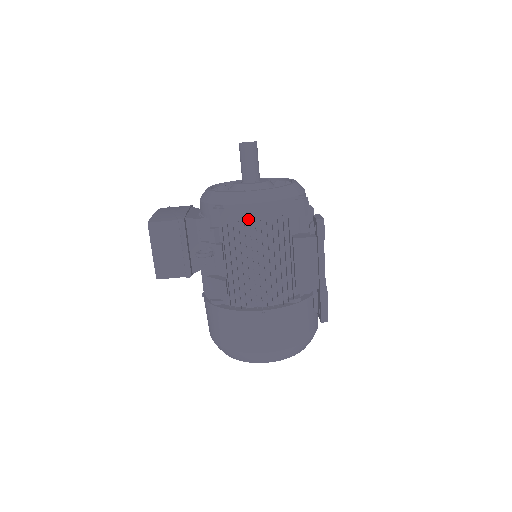
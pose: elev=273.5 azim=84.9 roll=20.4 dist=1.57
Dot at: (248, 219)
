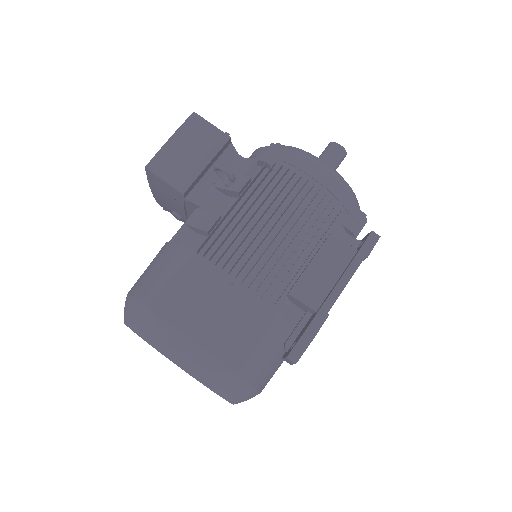
Dot at: occluded
